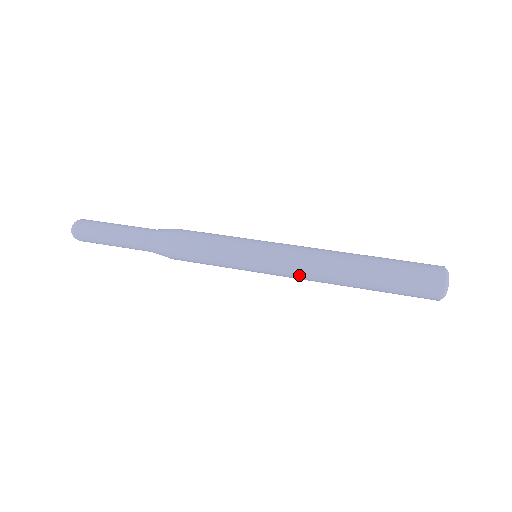
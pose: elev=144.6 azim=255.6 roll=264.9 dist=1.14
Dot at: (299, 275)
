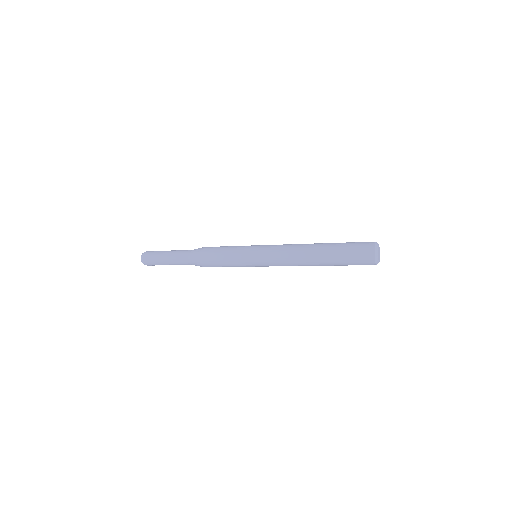
Dot at: (283, 264)
